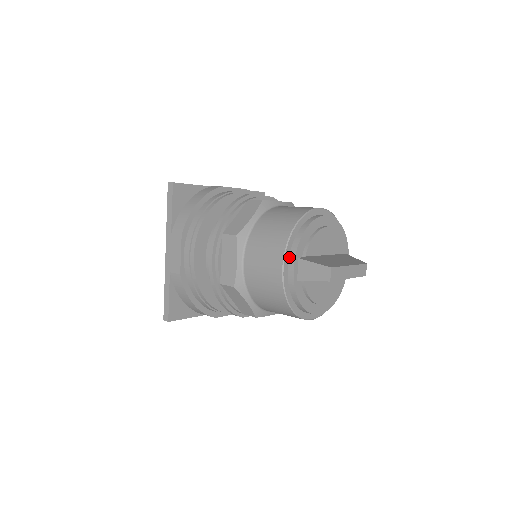
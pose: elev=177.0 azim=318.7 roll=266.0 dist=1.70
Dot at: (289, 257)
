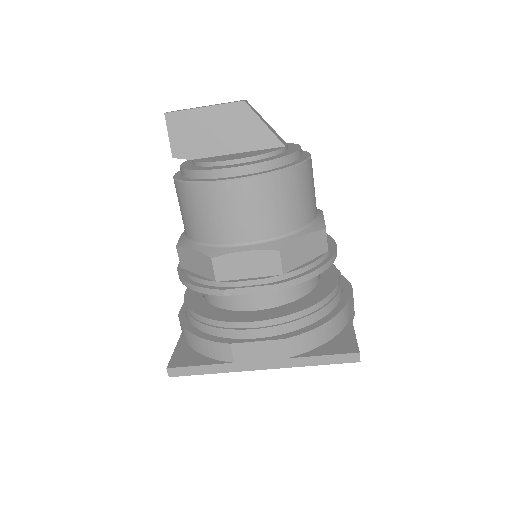
Dot at: occluded
